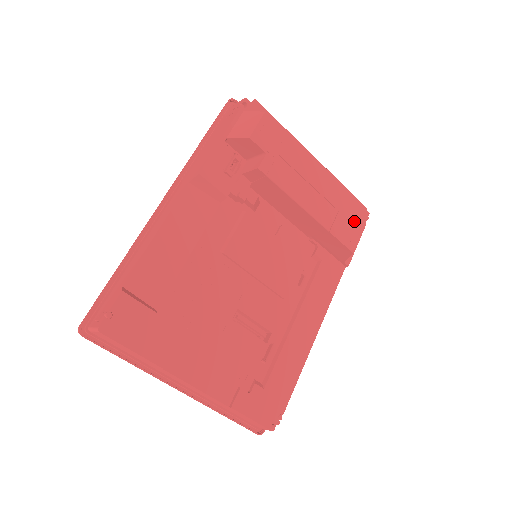
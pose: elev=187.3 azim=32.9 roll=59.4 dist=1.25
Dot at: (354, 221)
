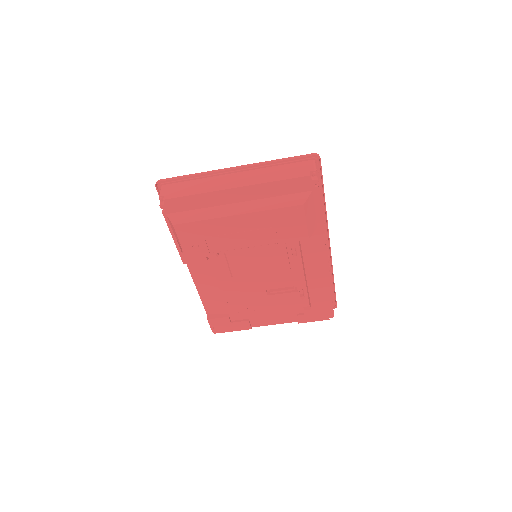
Dot at: (294, 221)
